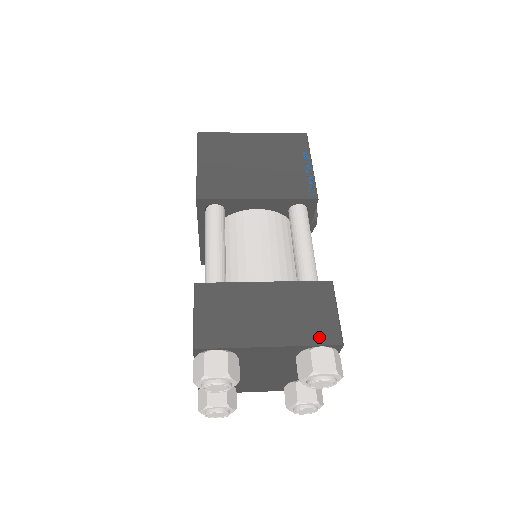
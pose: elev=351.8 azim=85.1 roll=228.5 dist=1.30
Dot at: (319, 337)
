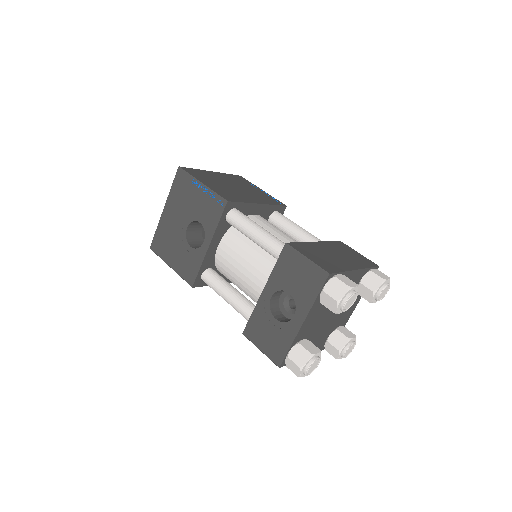
Dot at: (368, 264)
